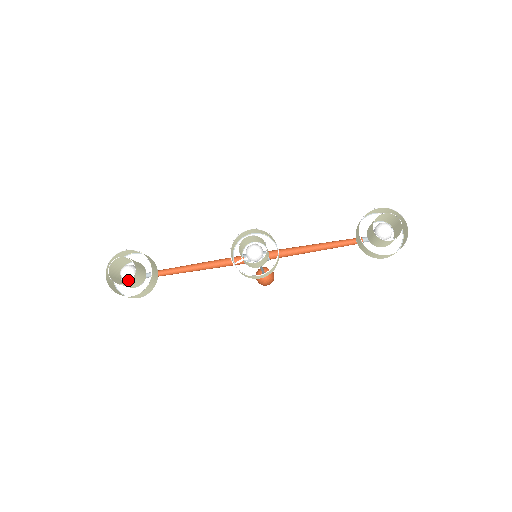
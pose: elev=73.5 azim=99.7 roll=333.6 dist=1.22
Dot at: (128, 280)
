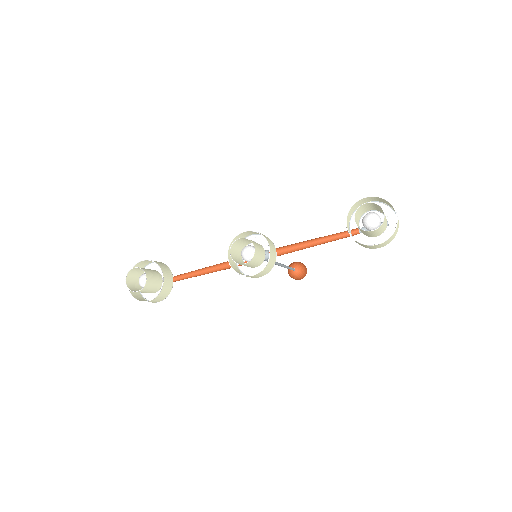
Dot at: occluded
